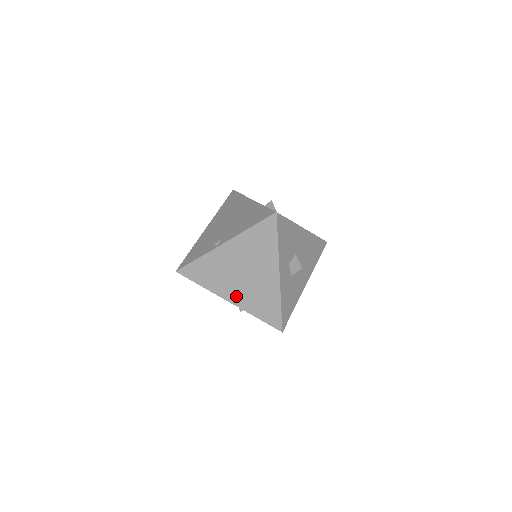
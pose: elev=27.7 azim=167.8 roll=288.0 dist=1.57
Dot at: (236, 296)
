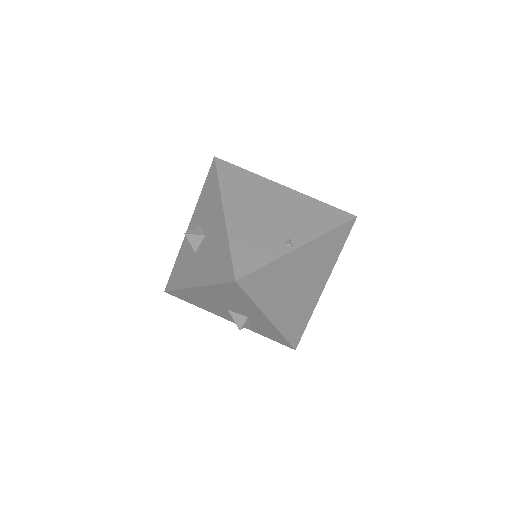
Dot at: (280, 313)
